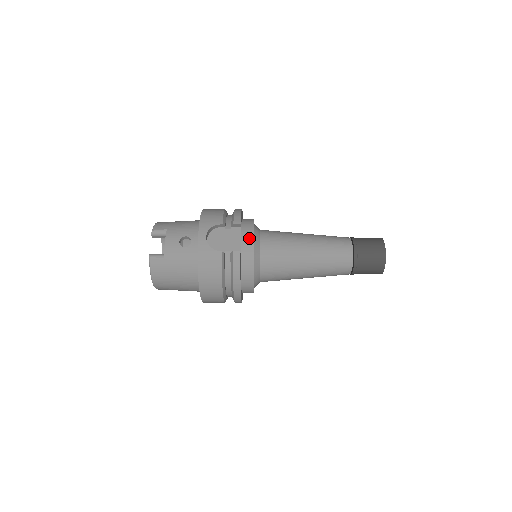
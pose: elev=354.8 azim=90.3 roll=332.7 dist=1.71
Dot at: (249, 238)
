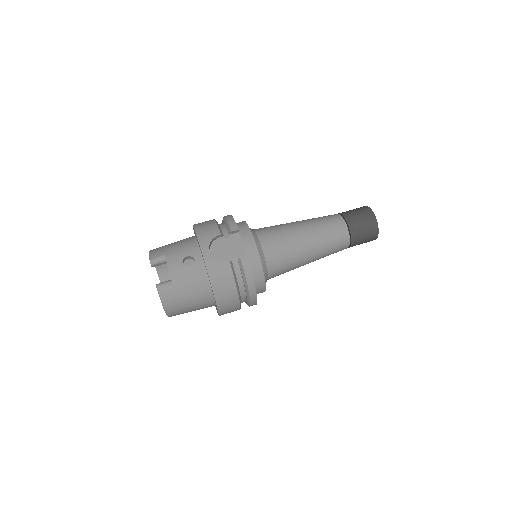
Dot at: (250, 241)
